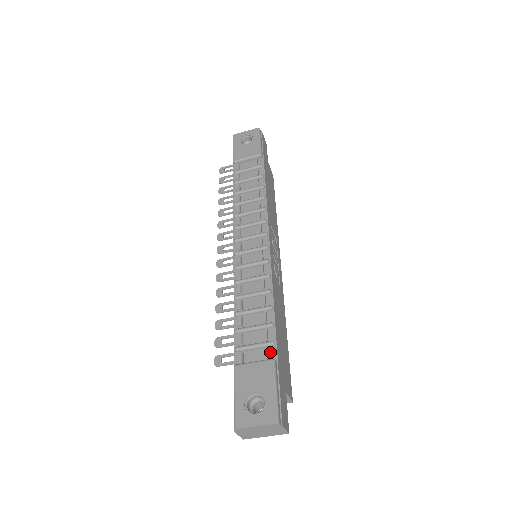
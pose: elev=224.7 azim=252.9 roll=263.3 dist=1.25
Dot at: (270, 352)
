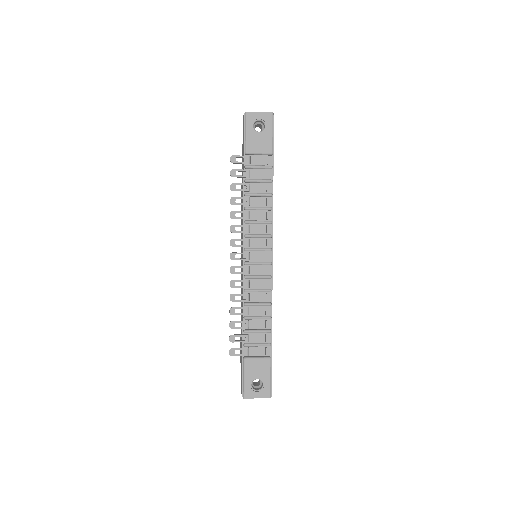
Dot at: (267, 350)
